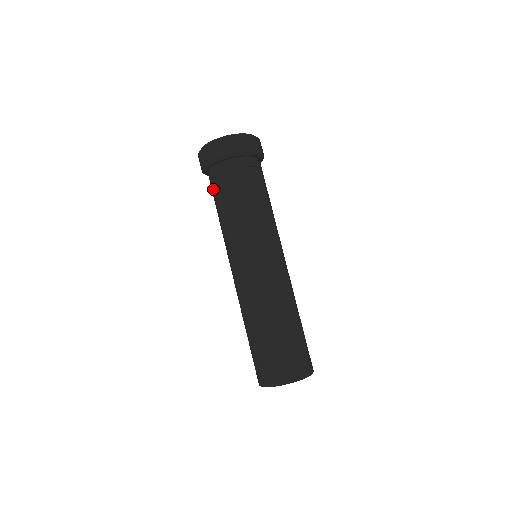
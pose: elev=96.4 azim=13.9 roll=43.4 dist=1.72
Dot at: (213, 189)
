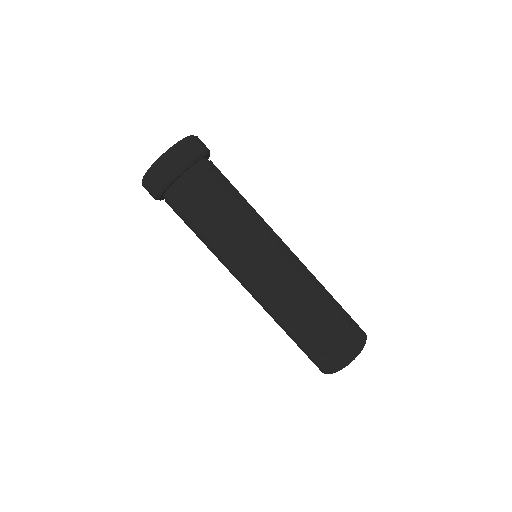
Dot at: (181, 210)
